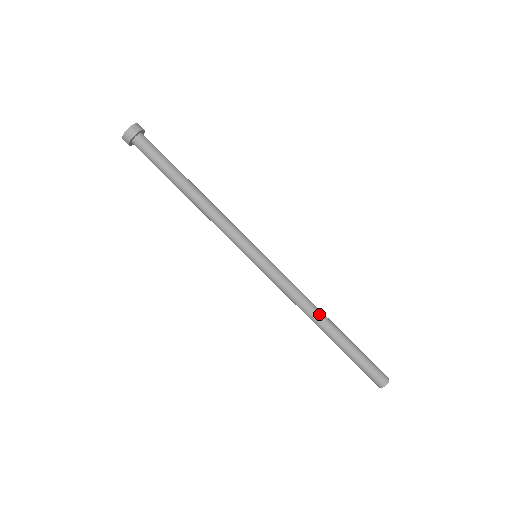
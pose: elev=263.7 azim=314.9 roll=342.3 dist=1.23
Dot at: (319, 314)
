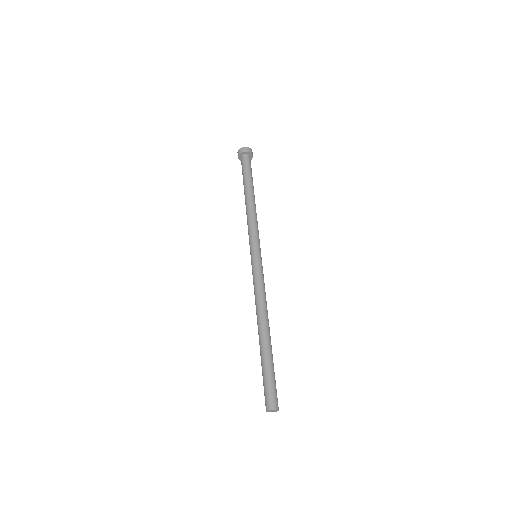
Dot at: (262, 318)
